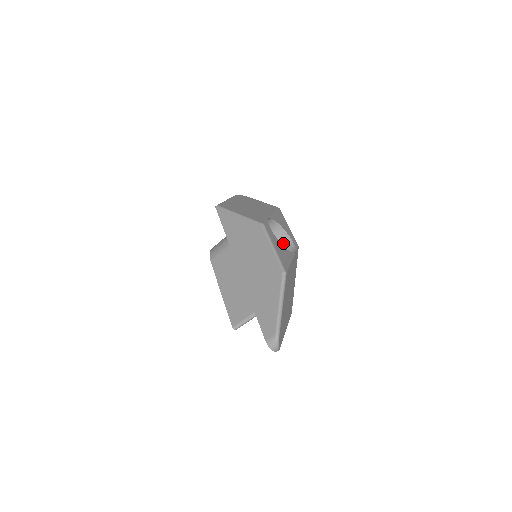
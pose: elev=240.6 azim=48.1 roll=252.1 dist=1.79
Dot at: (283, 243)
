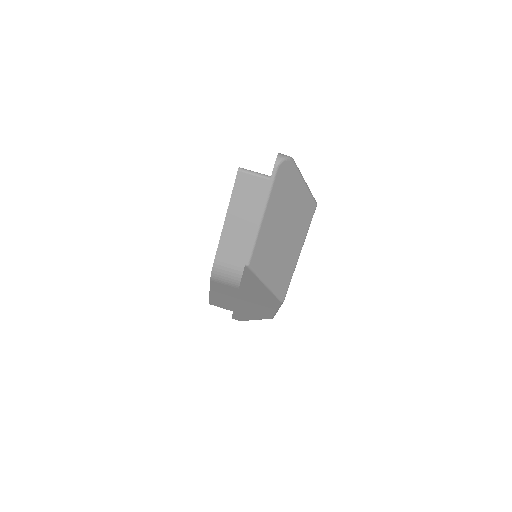
Dot at: occluded
